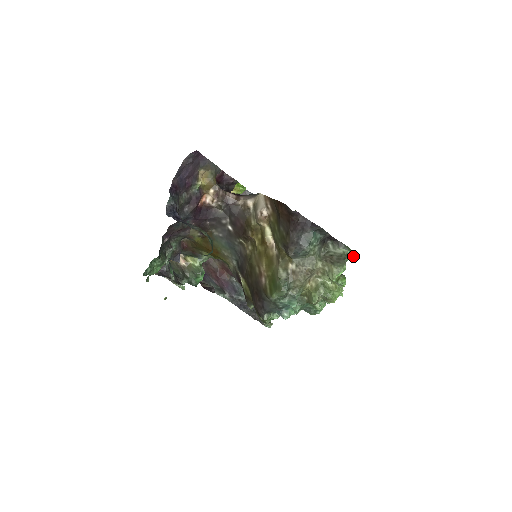
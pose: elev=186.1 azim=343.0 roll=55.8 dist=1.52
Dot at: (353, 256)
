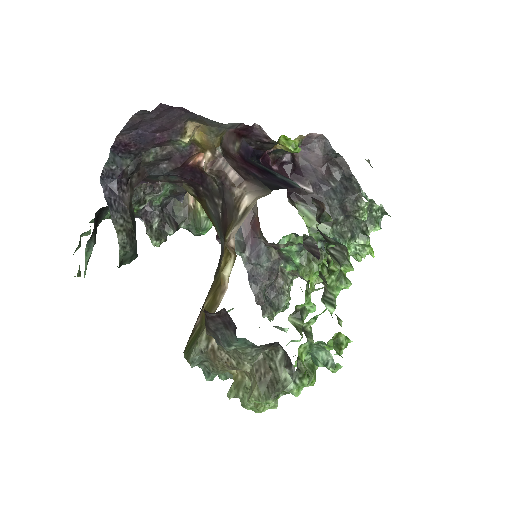
Dot at: (331, 370)
